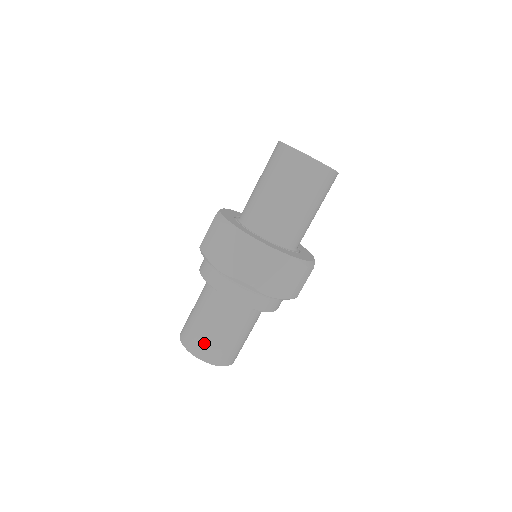
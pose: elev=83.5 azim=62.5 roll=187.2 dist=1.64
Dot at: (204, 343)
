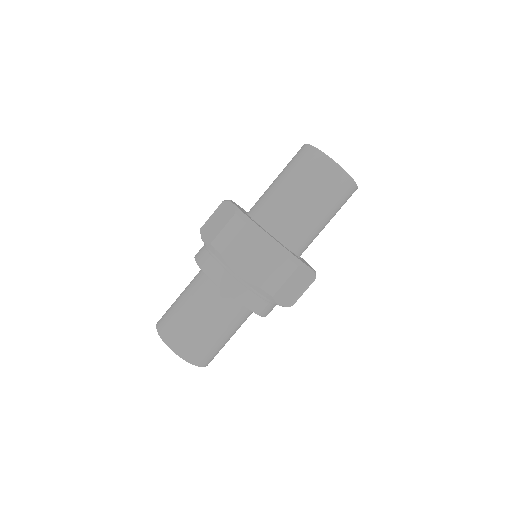
Dot at: (195, 345)
